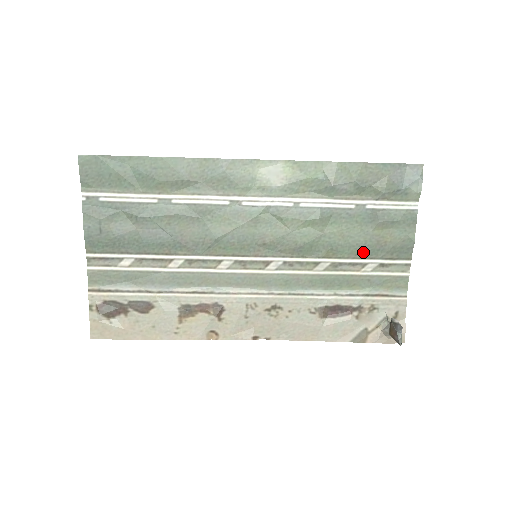
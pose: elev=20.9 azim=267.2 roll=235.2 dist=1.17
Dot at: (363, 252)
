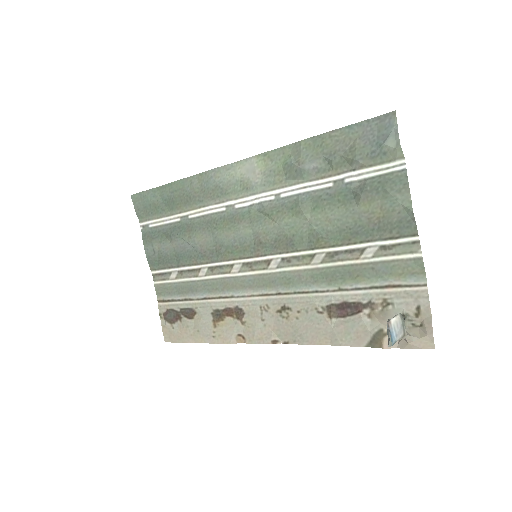
Dot at: (356, 235)
